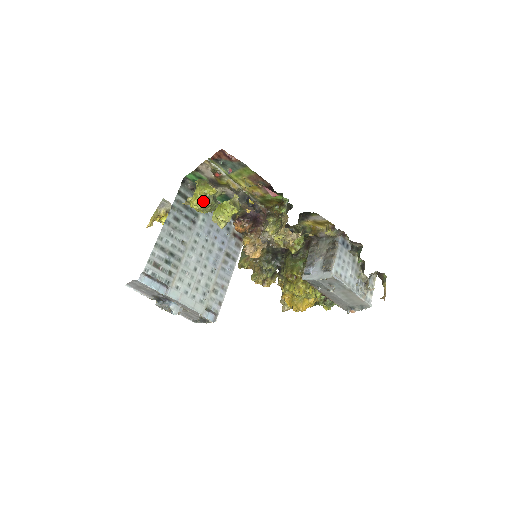
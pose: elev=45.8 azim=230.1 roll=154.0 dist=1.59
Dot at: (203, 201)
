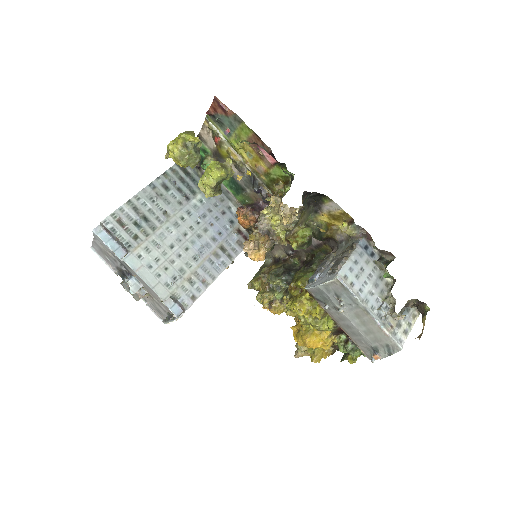
Dot at: (179, 145)
